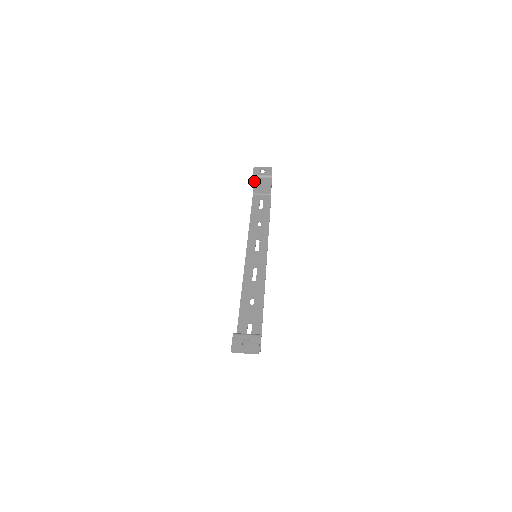
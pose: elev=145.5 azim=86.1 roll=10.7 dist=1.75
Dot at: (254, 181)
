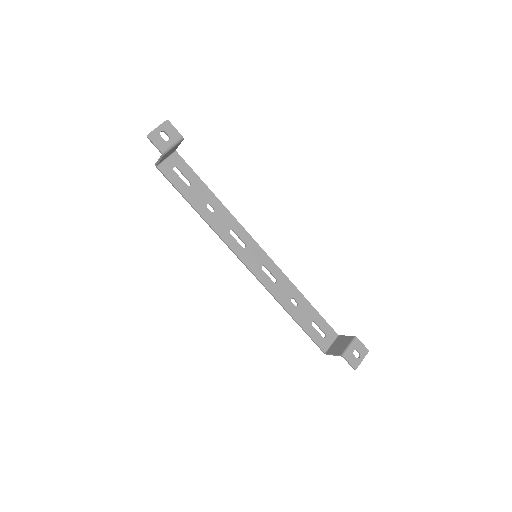
Dot at: (163, 157)
